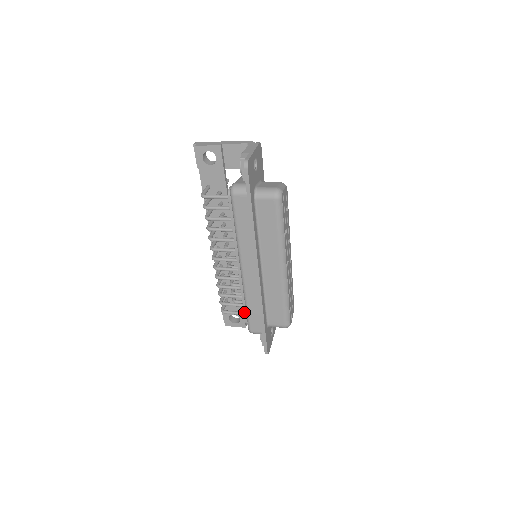
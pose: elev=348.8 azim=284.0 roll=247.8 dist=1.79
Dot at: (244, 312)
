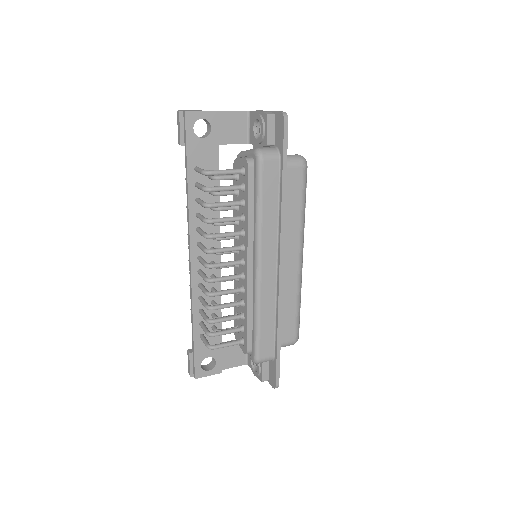
Dot at: (247, 336)
